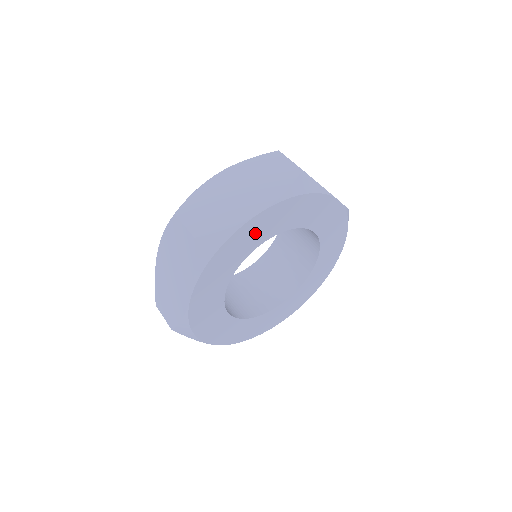
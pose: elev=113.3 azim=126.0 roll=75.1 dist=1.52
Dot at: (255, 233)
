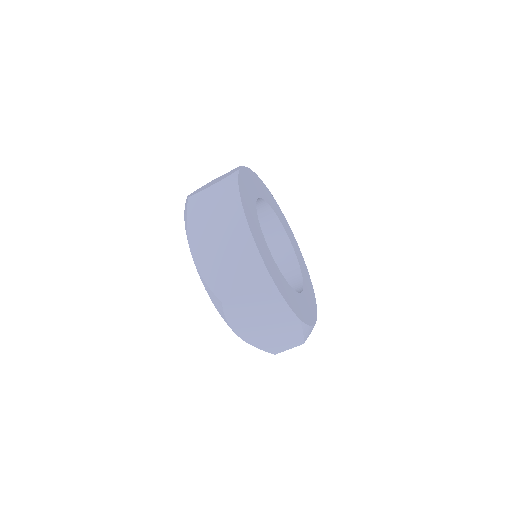
Dot at: (248, 186)
